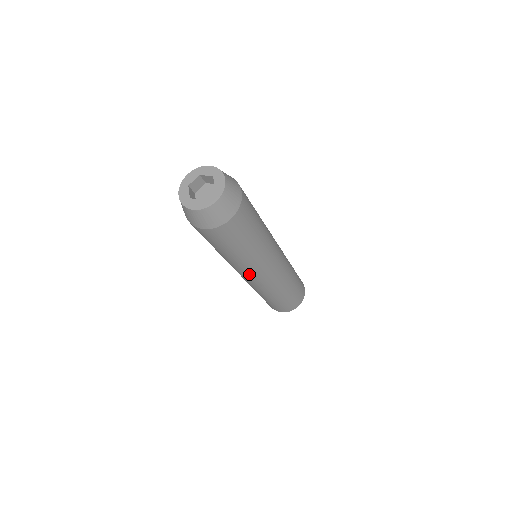
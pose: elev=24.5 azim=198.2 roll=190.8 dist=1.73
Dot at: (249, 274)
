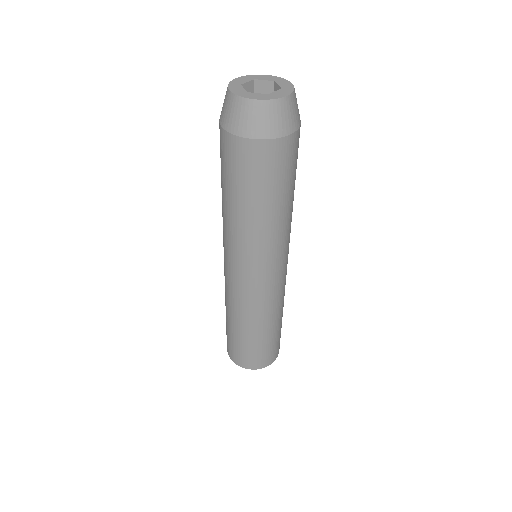
Dot at: (257, 265)
